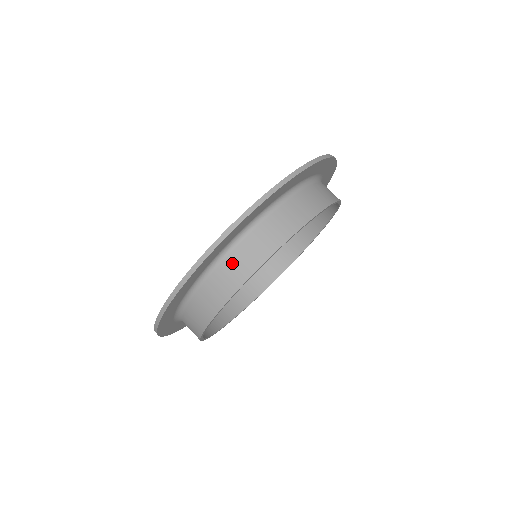
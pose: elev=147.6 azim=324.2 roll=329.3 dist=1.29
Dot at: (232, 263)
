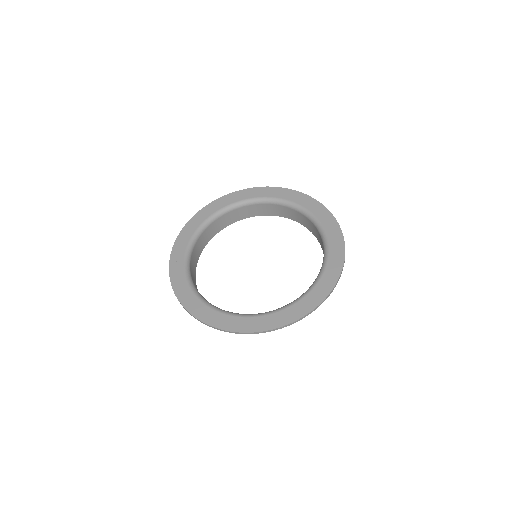
Dot at: occluded
